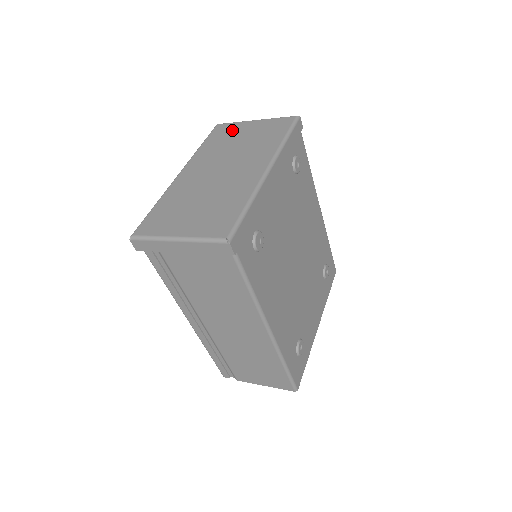
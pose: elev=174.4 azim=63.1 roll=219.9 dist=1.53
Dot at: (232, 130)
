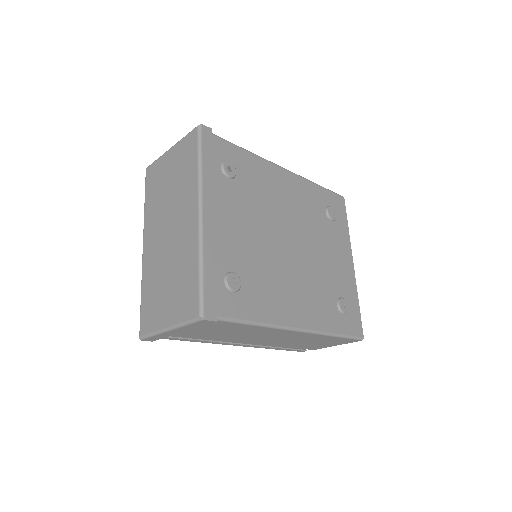
Dot at: (158, 172)
